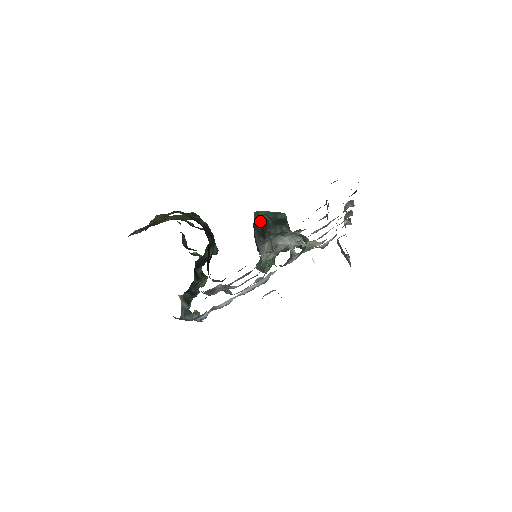
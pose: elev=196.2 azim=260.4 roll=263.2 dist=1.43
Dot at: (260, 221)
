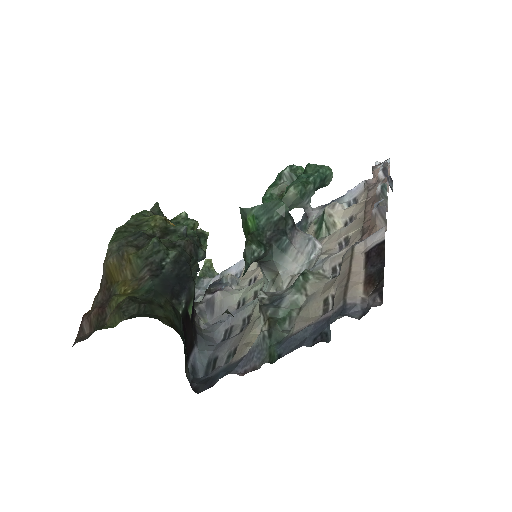
Dot at: (246, 260)
